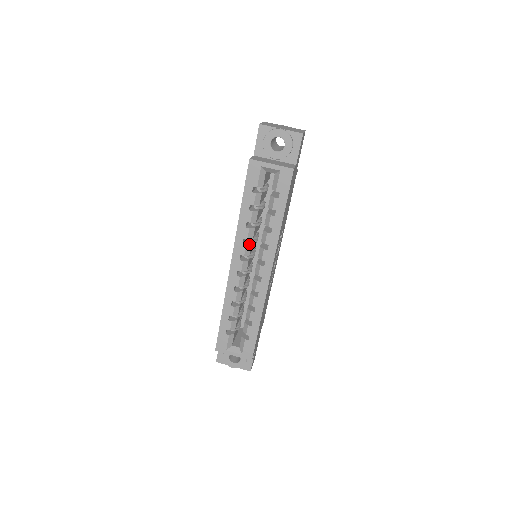
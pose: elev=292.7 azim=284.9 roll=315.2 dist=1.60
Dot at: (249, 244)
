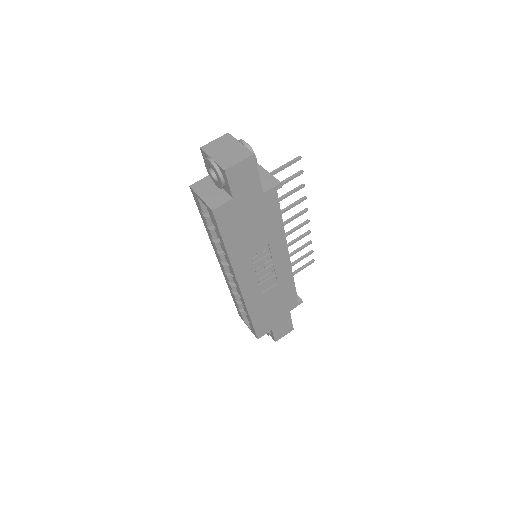
Dot at: (222, 254)
